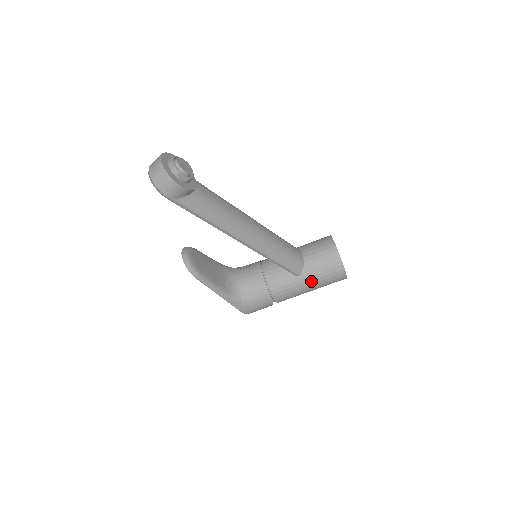
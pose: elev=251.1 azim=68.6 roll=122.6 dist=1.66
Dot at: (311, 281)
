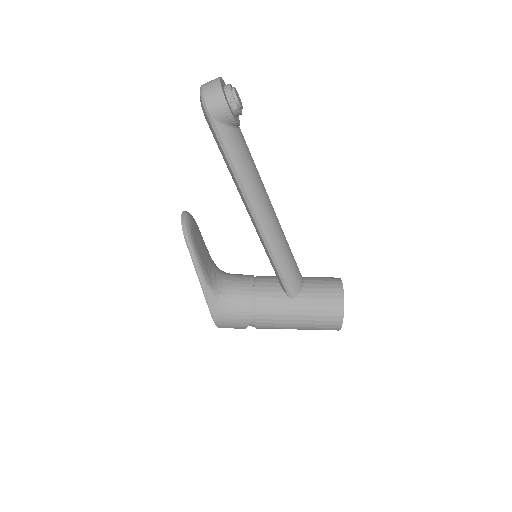
Dot at: (303, 310)
